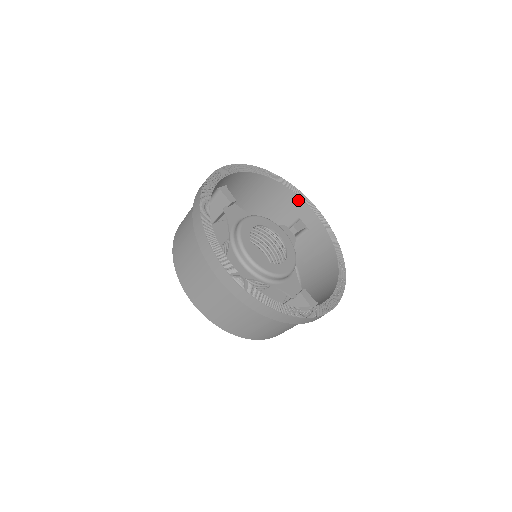
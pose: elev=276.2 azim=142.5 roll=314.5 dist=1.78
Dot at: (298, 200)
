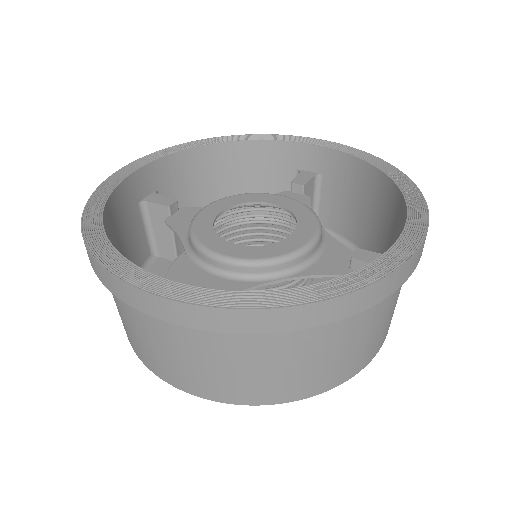
Dot at: (276, 146)
